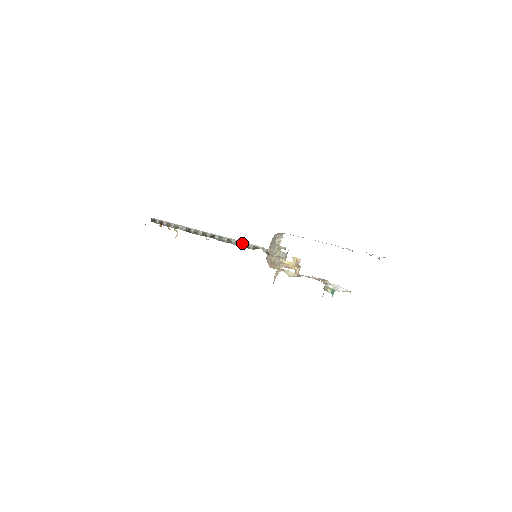
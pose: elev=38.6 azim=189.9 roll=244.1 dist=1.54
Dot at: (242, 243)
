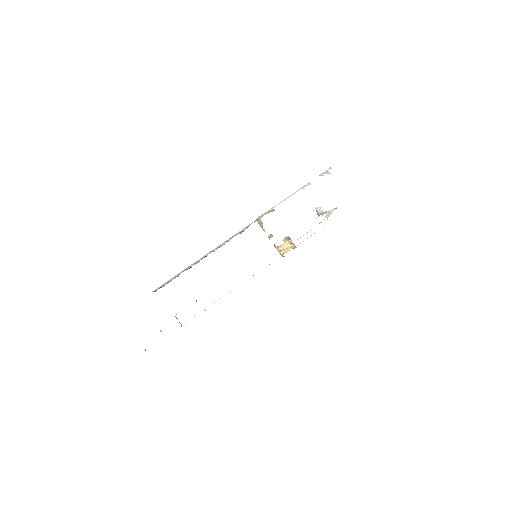
Dot at: (237, 234)
